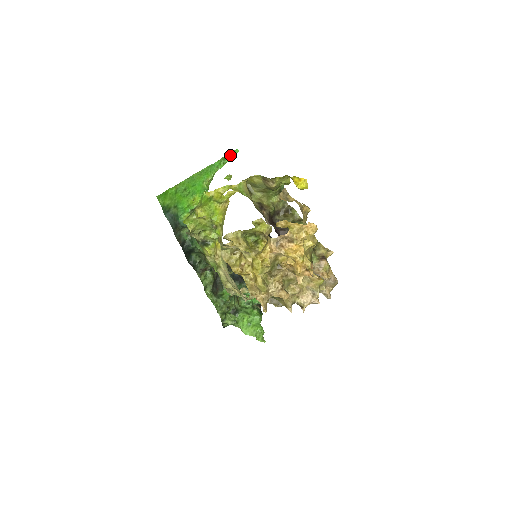
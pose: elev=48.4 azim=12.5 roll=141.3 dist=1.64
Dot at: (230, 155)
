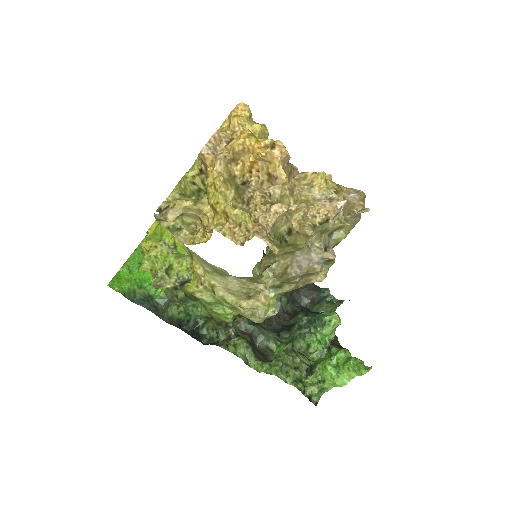
Dot at: occluded
